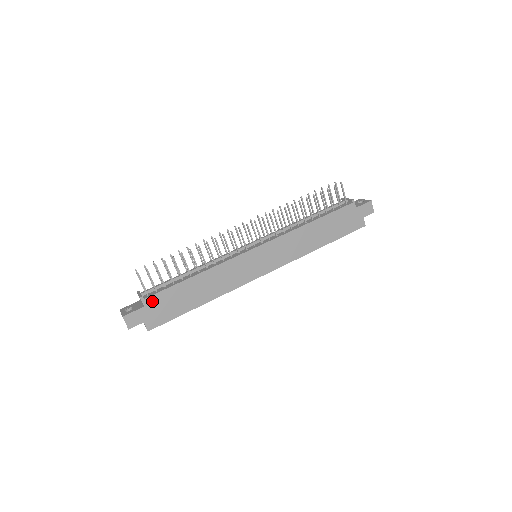
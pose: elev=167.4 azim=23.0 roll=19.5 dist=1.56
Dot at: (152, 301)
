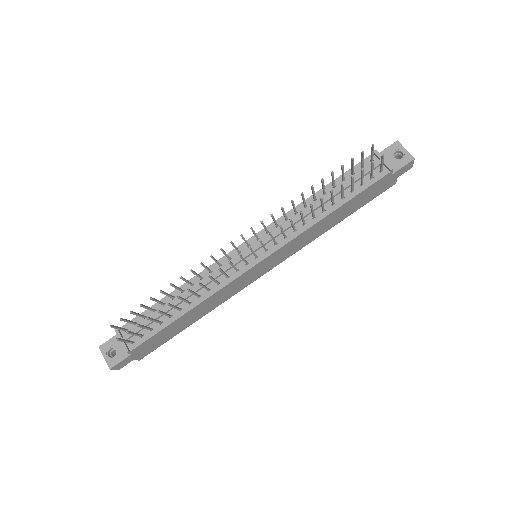
Dot at: (140, 347)
